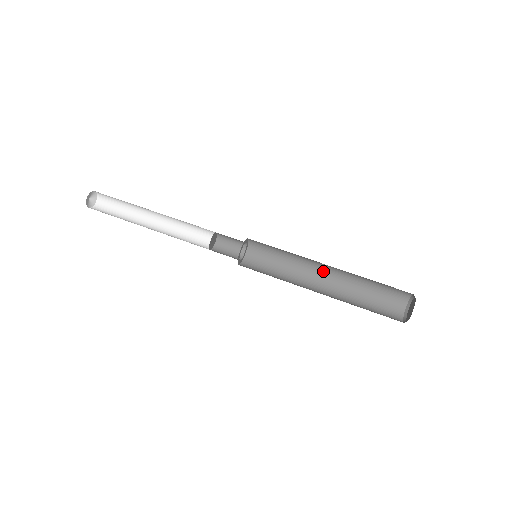
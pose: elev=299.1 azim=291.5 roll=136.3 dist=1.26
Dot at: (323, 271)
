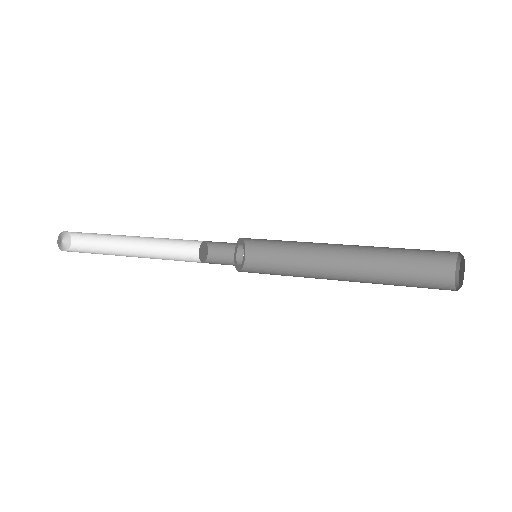
Dot at: (340, 251)
